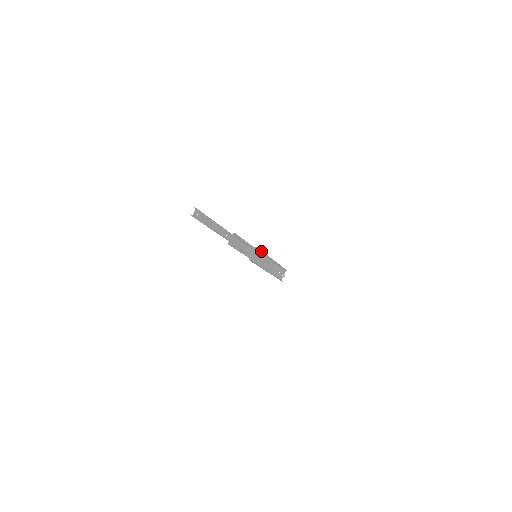
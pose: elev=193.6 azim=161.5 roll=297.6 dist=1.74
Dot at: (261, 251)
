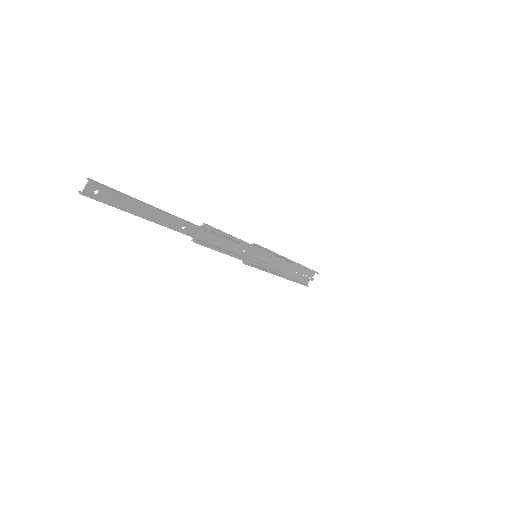
Dot at: (266, 249)
